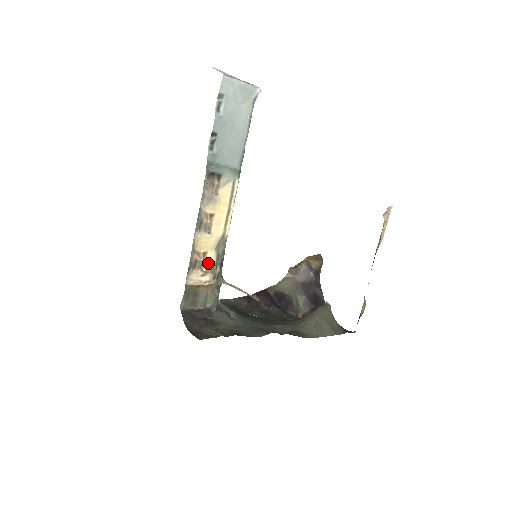
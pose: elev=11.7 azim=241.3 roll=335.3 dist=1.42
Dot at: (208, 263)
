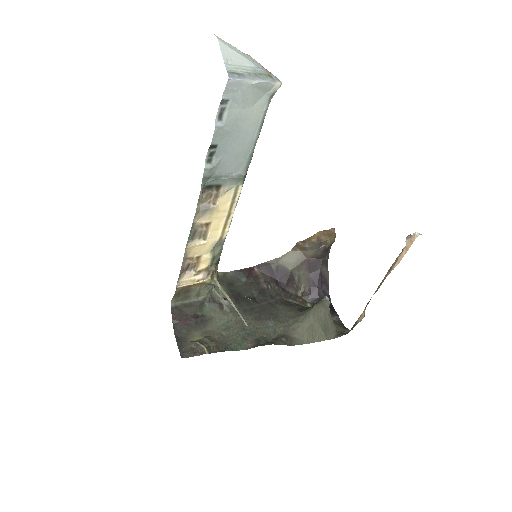
Dot at: (202, 264)
